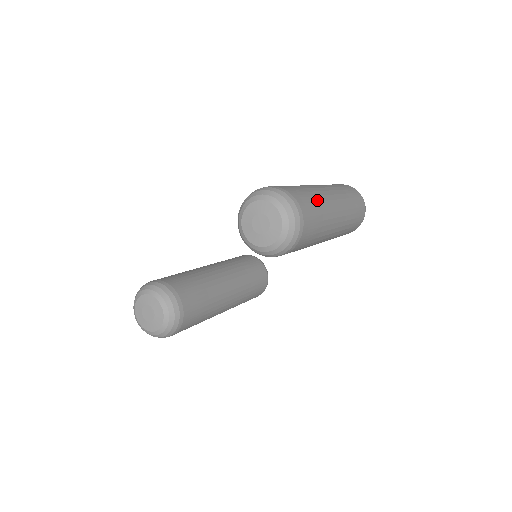
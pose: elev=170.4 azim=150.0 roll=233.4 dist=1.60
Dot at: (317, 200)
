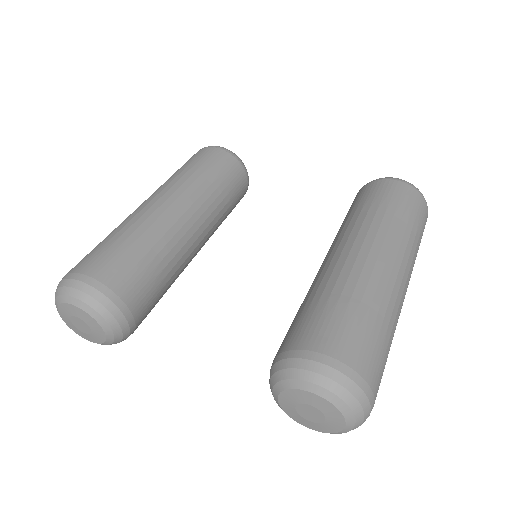
Dot at: occluded
